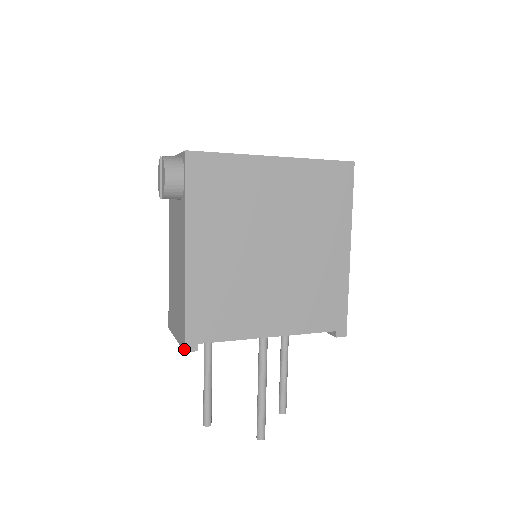
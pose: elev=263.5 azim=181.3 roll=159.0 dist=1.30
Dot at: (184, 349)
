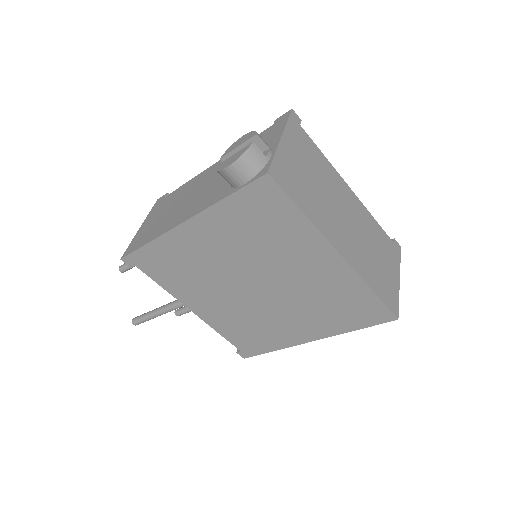
Dot at: (122, 258)
